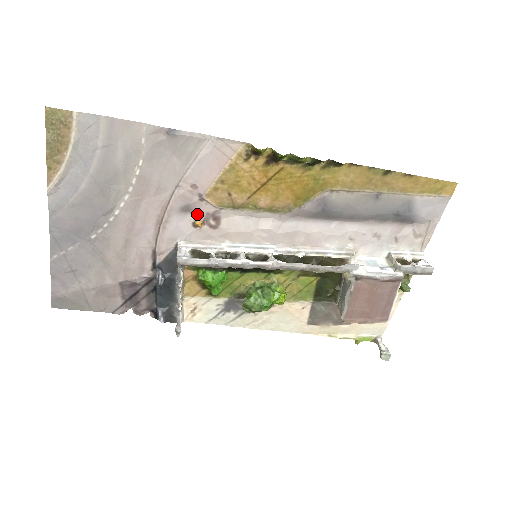
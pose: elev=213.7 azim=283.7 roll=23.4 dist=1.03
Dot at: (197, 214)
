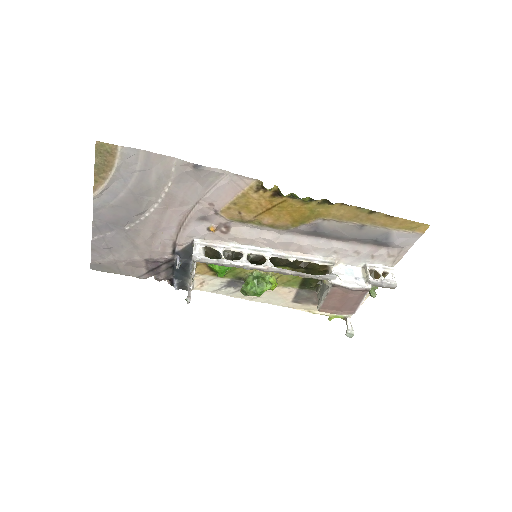
Dot at: (212, 222)
